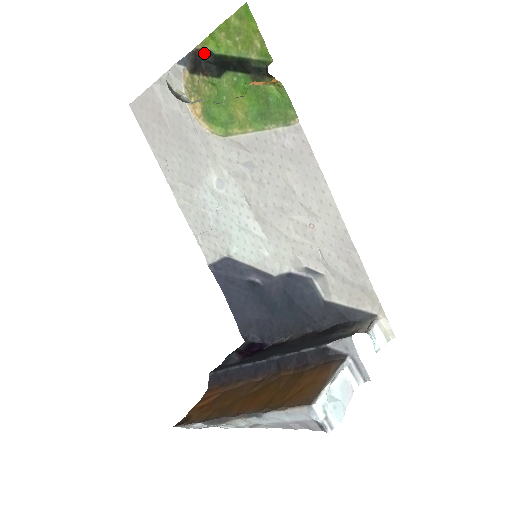
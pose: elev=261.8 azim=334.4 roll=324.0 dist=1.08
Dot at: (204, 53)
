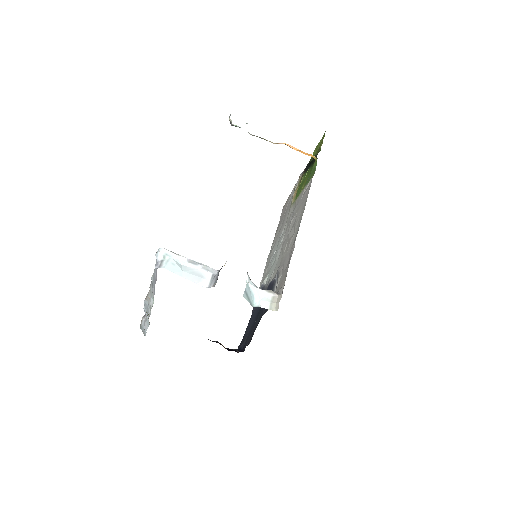
Dot at: occluded
